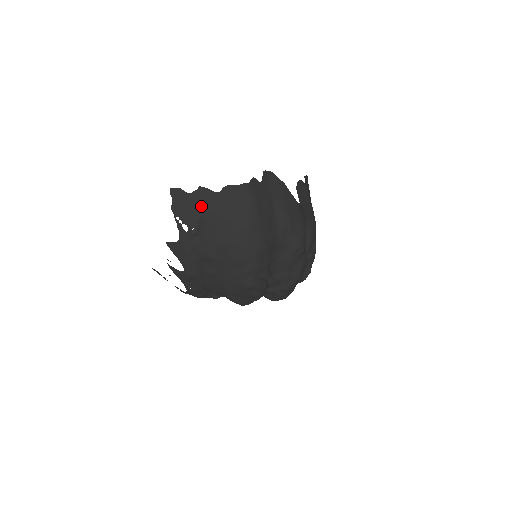
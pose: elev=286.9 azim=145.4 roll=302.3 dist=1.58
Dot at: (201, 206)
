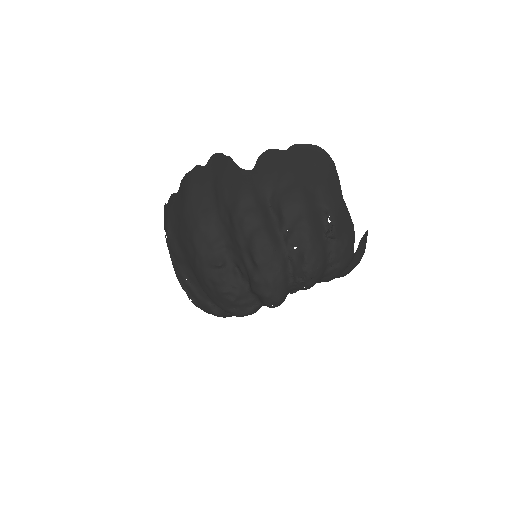
Dot at: (169, 210)
